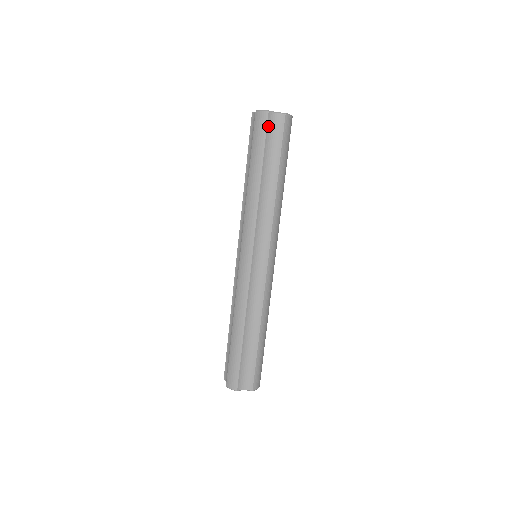
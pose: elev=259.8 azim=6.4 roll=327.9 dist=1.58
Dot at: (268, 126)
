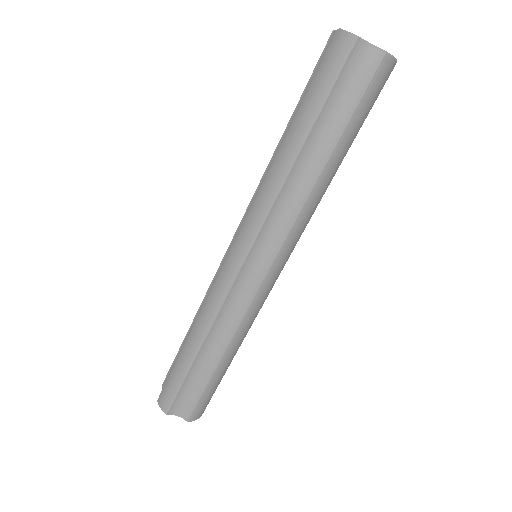
Dot at: (347, 64)
